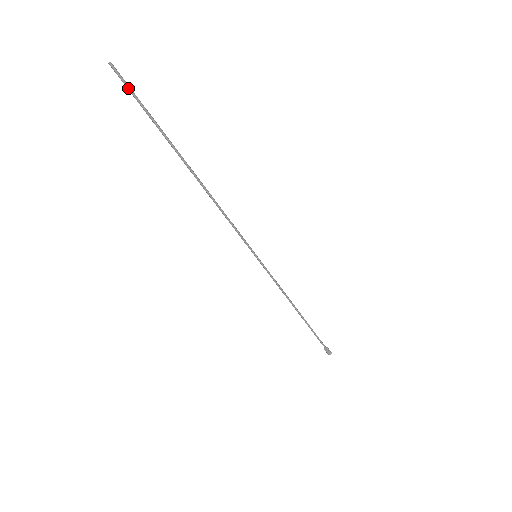
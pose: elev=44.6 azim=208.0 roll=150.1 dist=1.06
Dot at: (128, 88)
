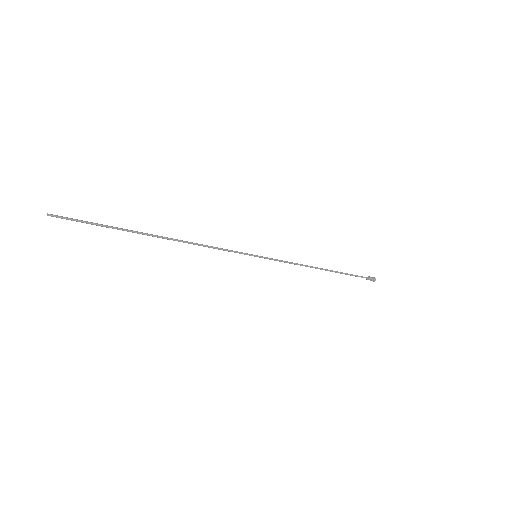
Dot at: (72, 220)
